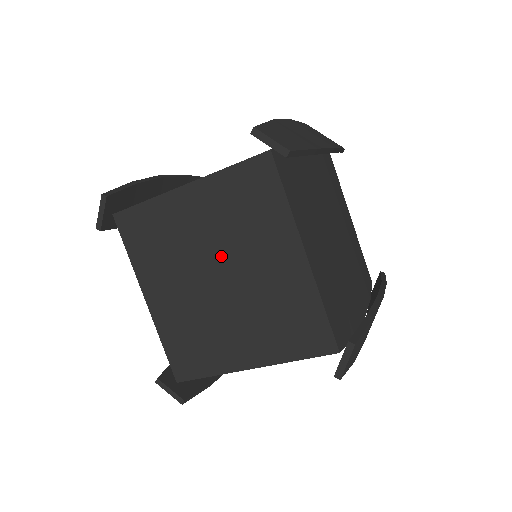
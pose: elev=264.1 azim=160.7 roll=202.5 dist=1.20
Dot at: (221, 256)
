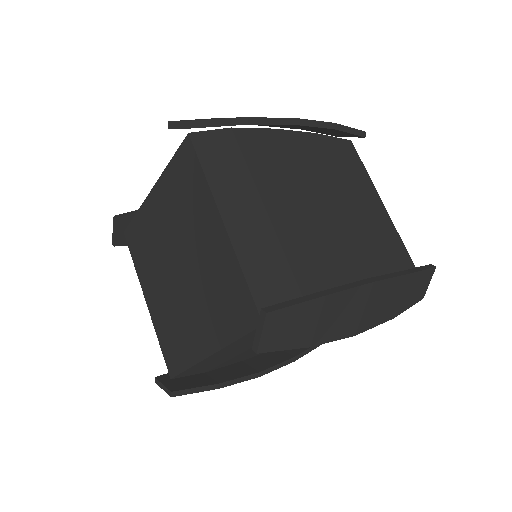
Dot at: (191, 271)
